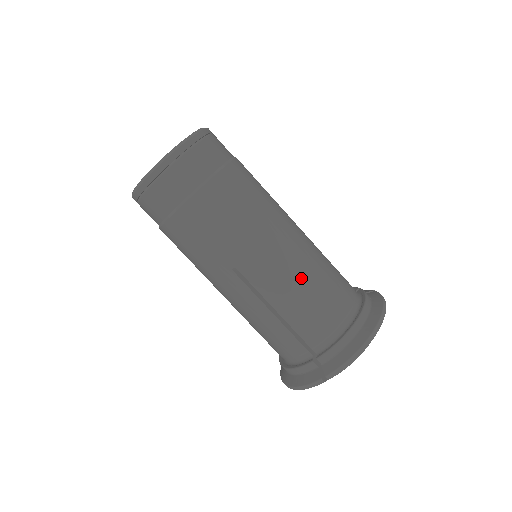
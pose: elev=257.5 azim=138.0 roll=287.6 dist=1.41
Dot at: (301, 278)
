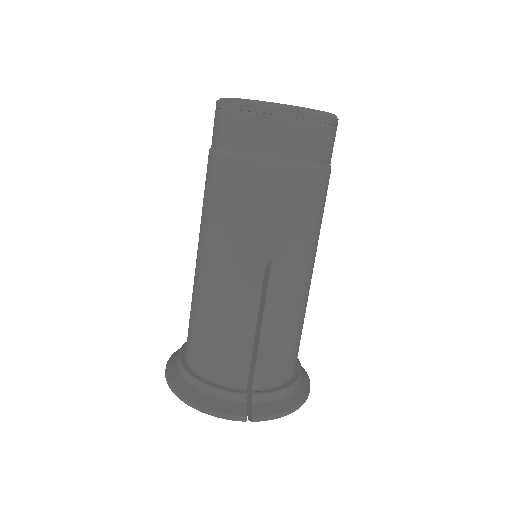
Dot at: (299, 312)
